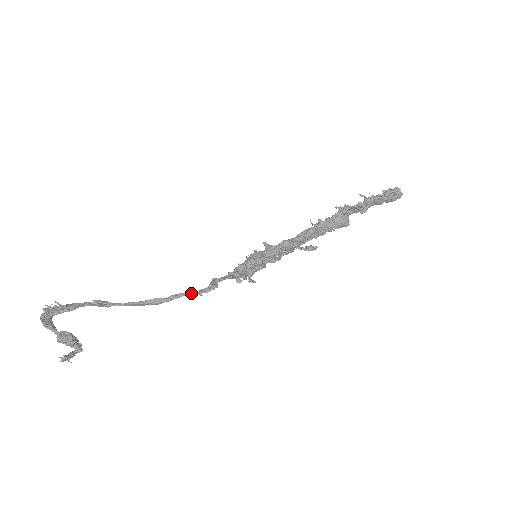
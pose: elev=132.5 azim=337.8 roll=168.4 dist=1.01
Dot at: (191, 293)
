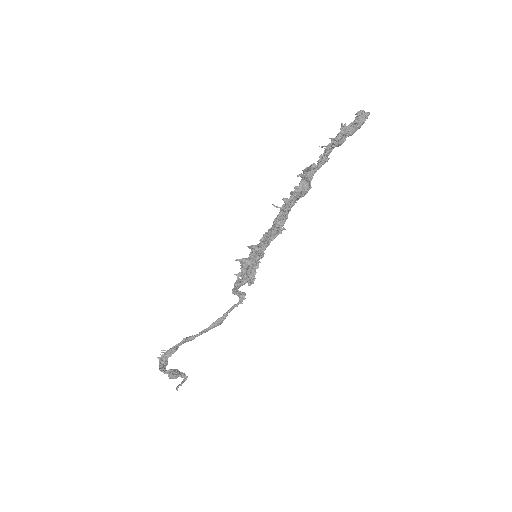
Dot at: (233, 306)
